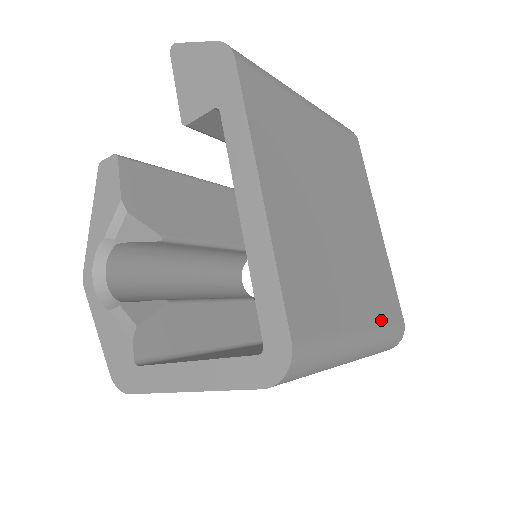
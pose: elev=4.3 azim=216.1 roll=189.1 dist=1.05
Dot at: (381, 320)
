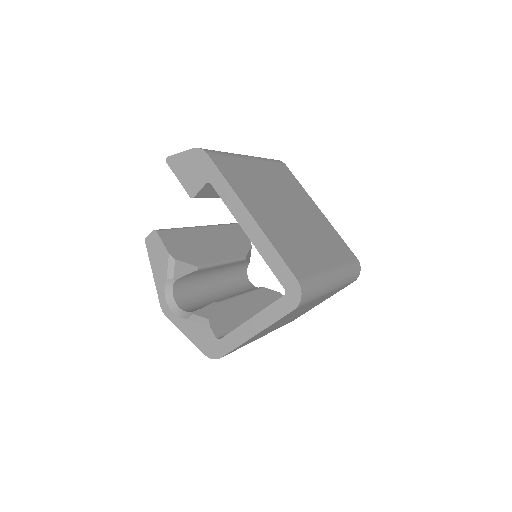
Dot at: (342, 261)
